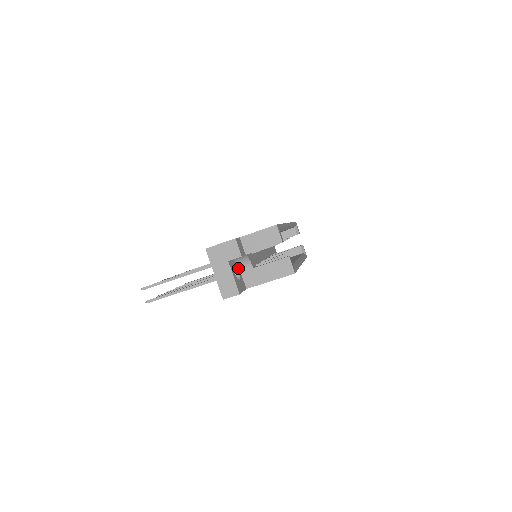
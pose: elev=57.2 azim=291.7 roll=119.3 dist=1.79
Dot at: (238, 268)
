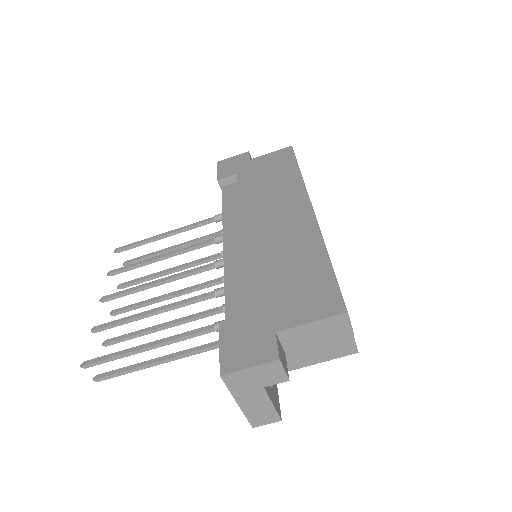
Dot at: occluded
